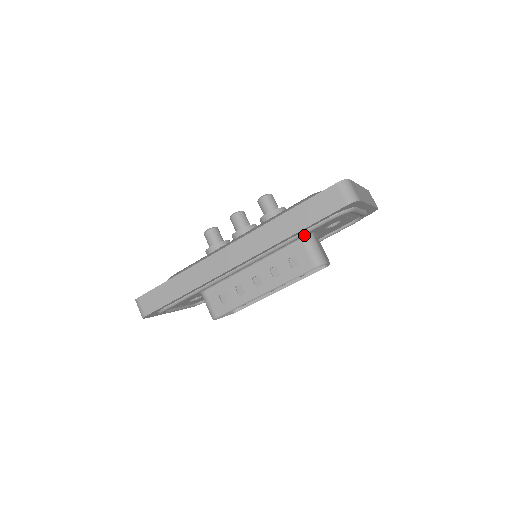
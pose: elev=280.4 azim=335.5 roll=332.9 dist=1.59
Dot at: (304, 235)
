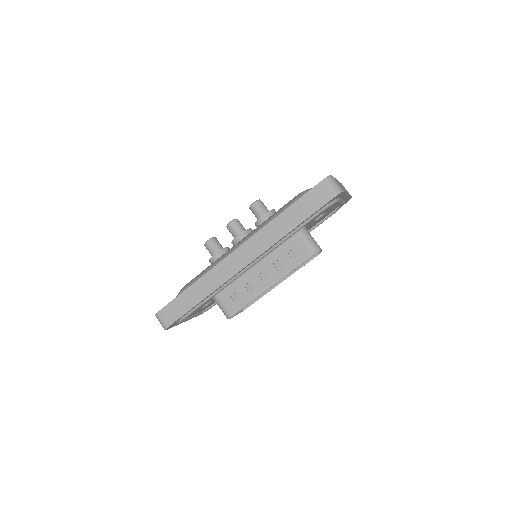
Dot at: occluded
